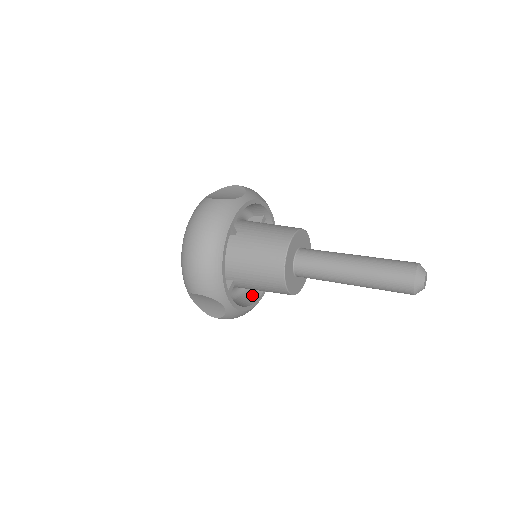
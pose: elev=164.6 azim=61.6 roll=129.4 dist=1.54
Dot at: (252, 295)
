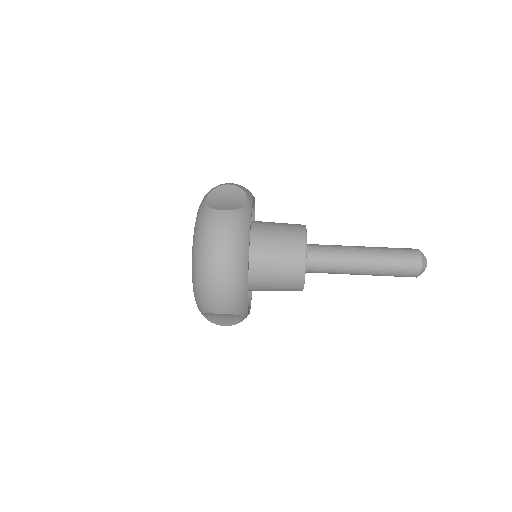
Dot at: occluded
